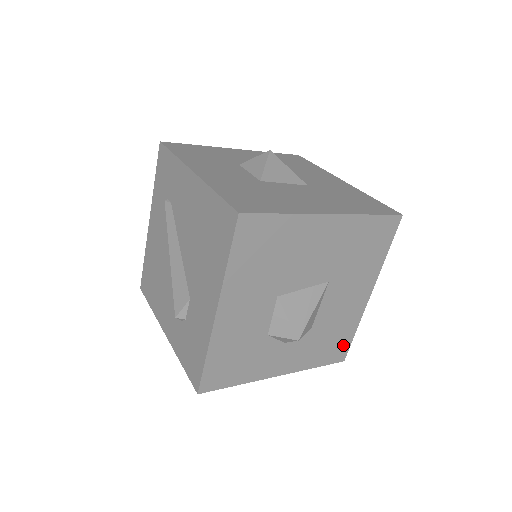
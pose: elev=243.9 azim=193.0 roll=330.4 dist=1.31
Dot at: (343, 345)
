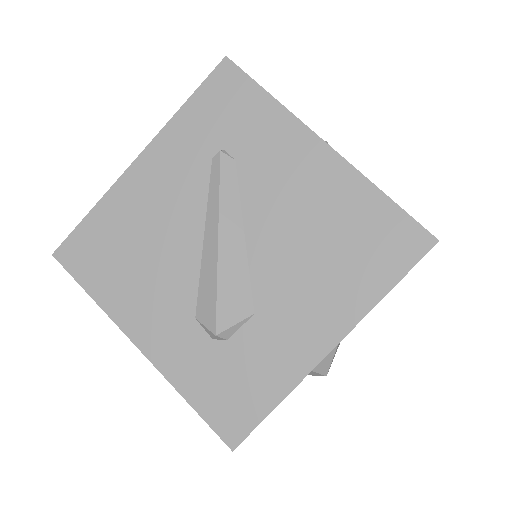
Dot at: occluded
